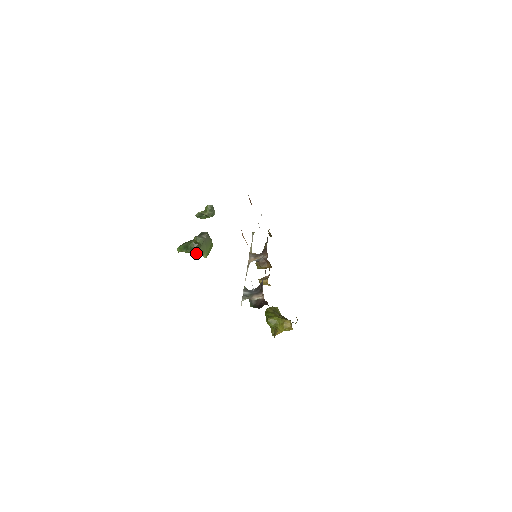
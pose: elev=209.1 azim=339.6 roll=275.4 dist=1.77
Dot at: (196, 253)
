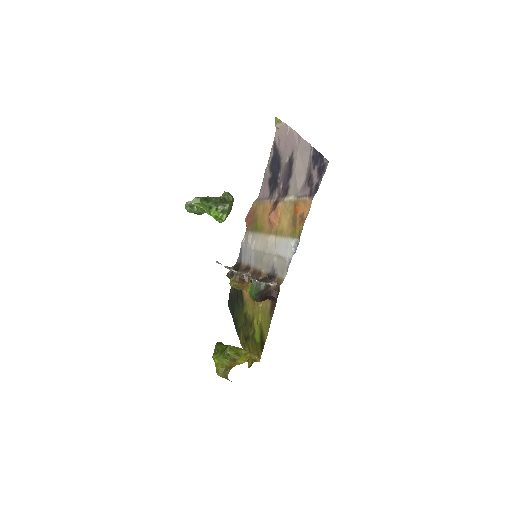
Dot at: (217, 210)
